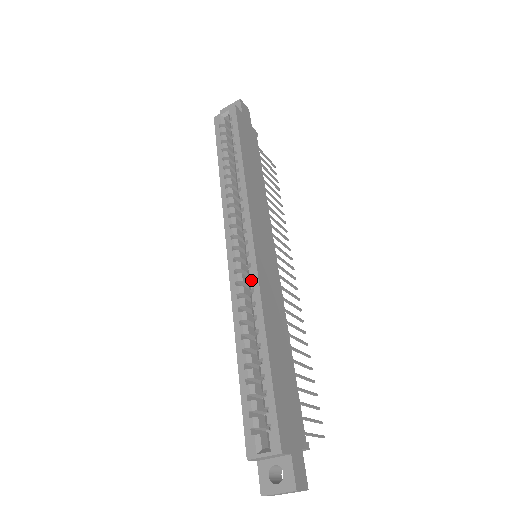
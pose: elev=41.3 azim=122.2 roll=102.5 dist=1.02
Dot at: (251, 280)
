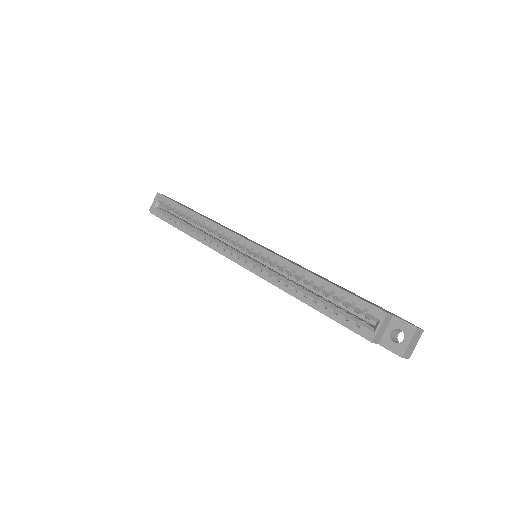
Dot at: (268, 261)
